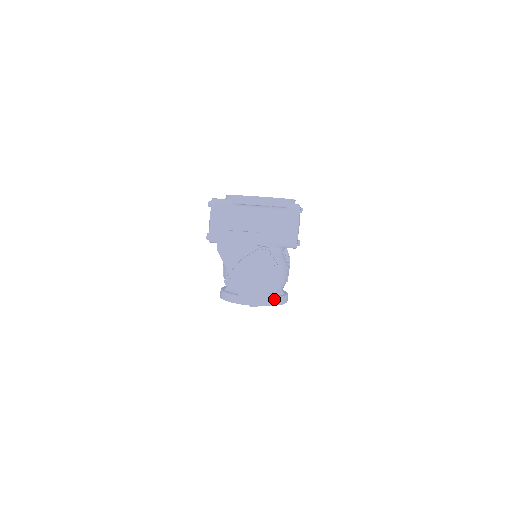
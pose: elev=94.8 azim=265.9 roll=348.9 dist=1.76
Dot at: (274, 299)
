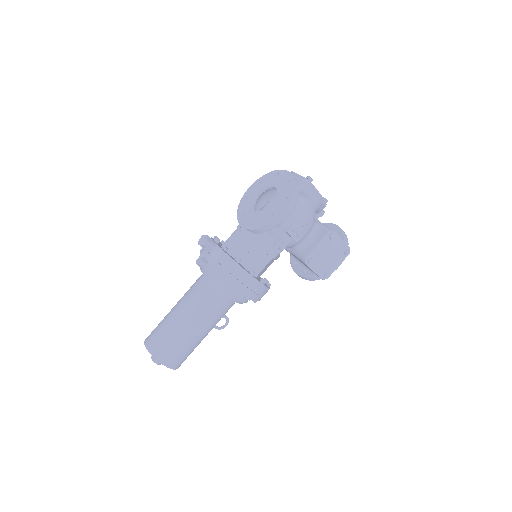
Dot at: (308, 179)
